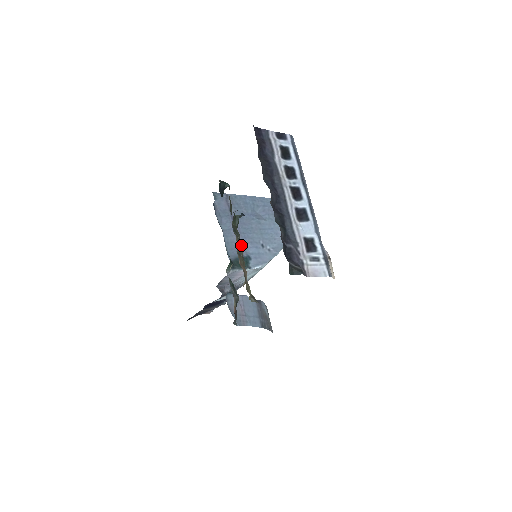
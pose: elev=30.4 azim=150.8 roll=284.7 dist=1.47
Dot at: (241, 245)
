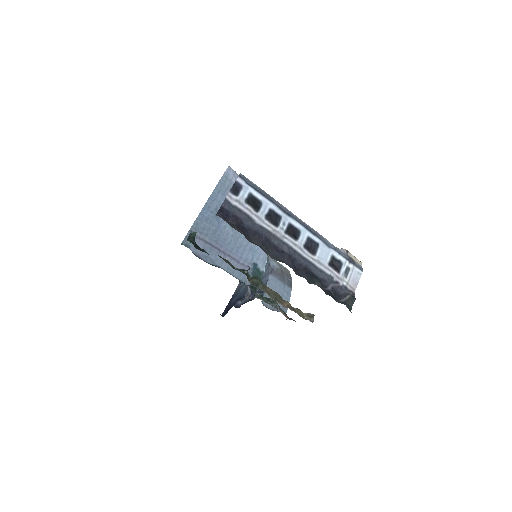
Dot at: (259, 279)
